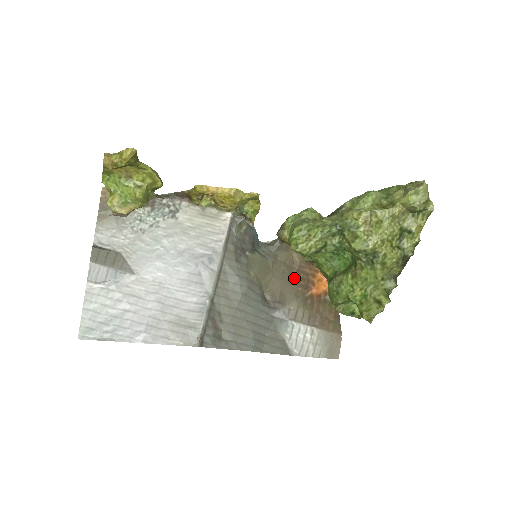
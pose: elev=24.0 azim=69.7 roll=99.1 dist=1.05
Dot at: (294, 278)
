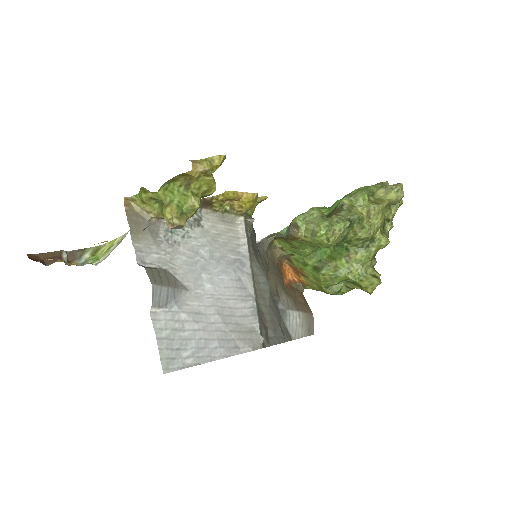
Dot at: (278, 272)
